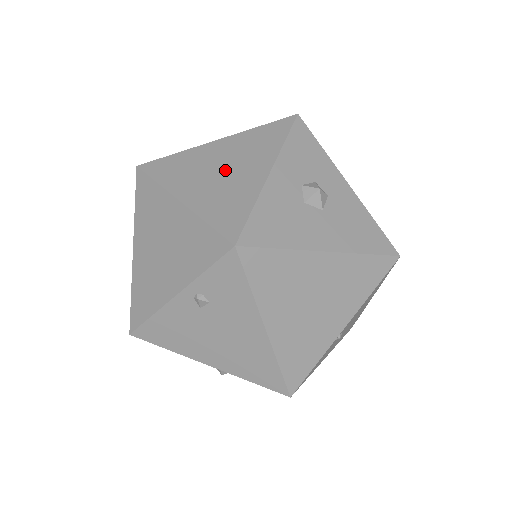
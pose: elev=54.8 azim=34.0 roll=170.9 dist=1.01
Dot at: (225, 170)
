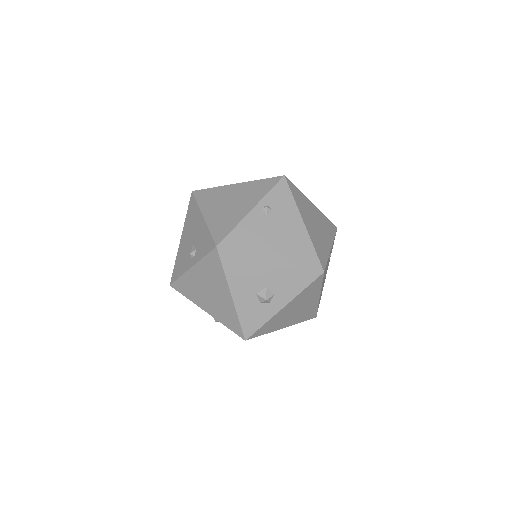
Dot at: occluded
